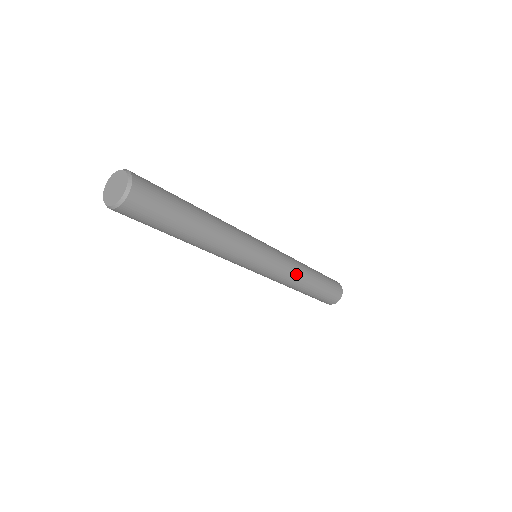
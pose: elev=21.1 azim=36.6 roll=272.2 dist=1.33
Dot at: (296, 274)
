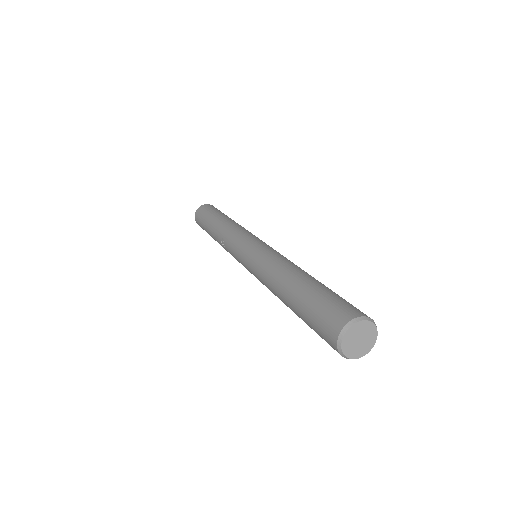
Dot at: occluded
